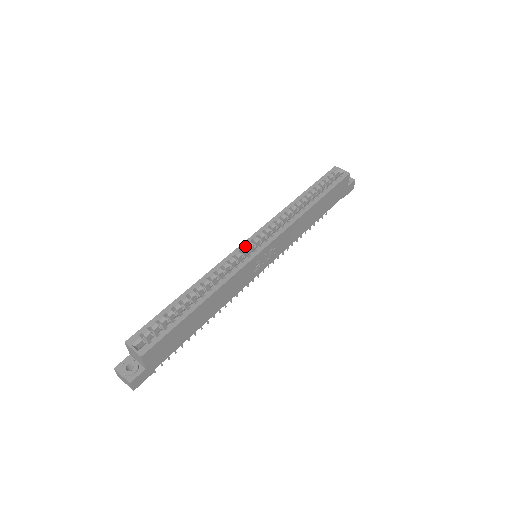
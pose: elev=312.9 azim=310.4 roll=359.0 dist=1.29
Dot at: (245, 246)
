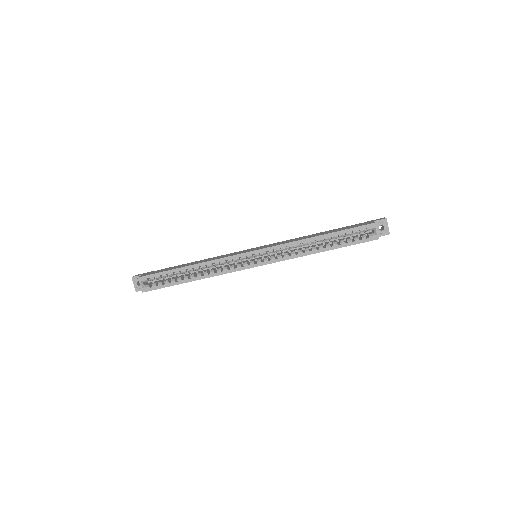
Dot at: (246, 255)
